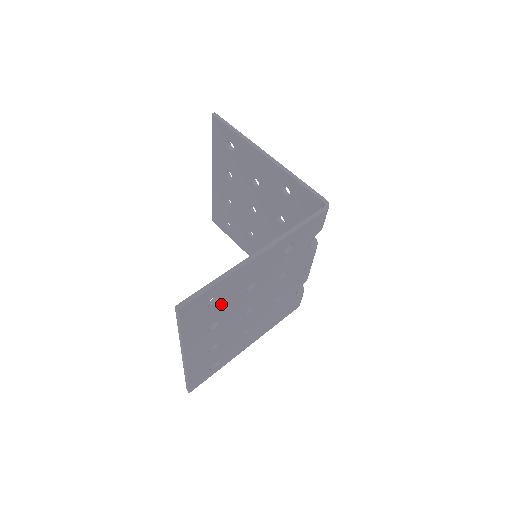
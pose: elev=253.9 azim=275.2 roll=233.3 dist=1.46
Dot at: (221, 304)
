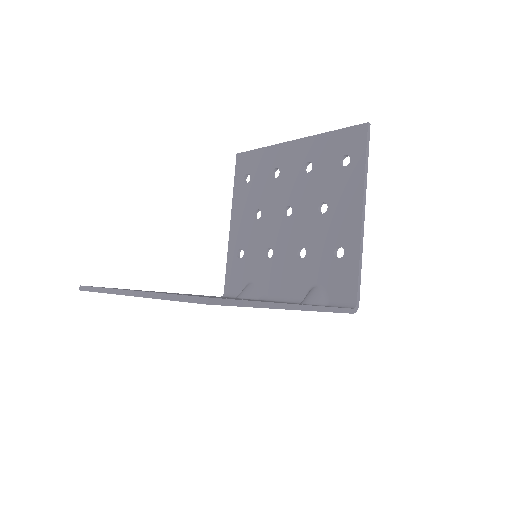
Dot at: occluded
